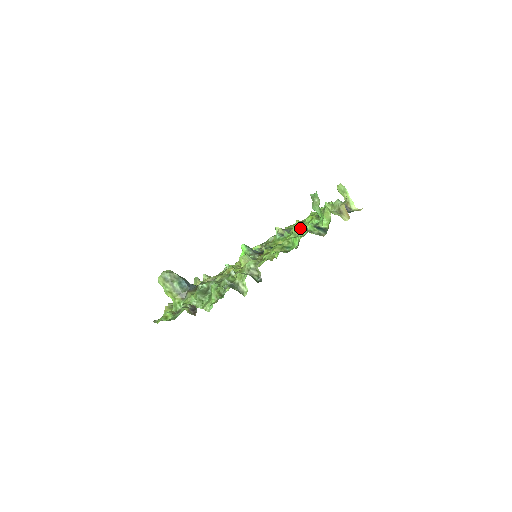
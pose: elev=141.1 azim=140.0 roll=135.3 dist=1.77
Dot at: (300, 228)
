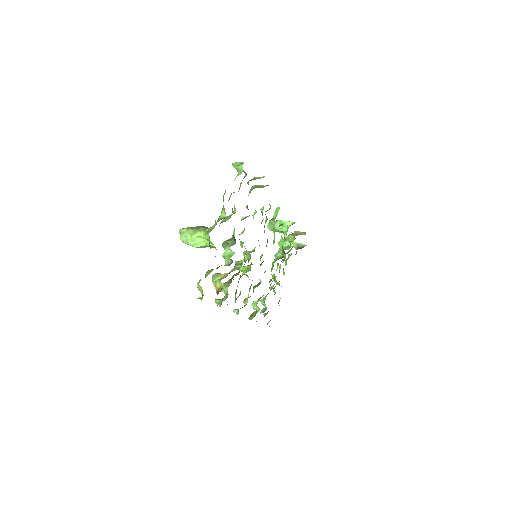
Dot at: occluded
